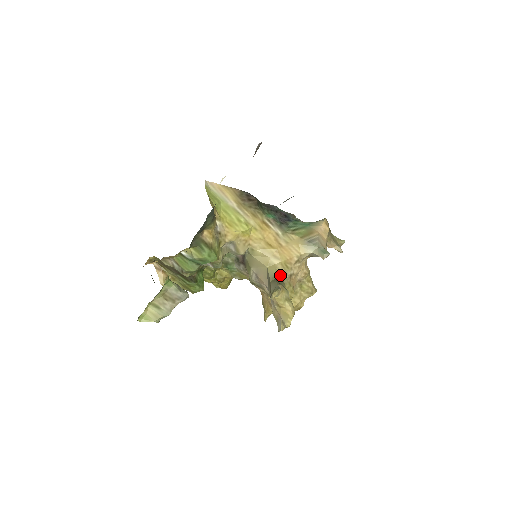
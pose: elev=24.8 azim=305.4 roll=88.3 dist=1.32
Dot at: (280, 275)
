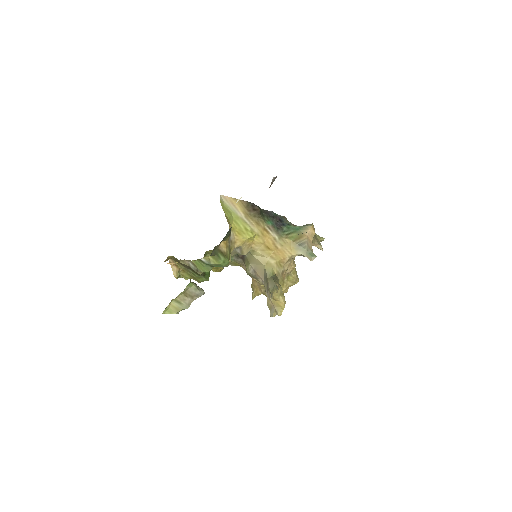
Dot at: (275, 273)
